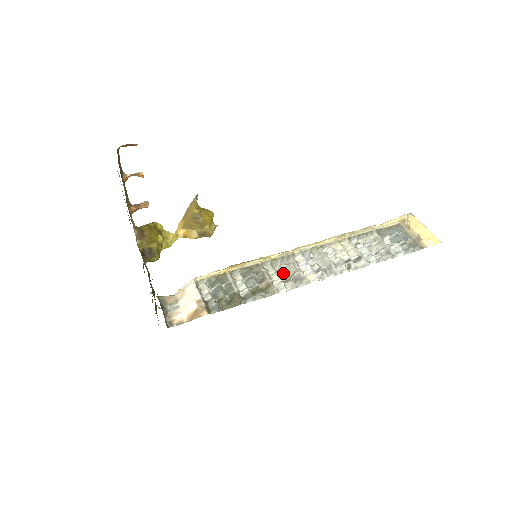
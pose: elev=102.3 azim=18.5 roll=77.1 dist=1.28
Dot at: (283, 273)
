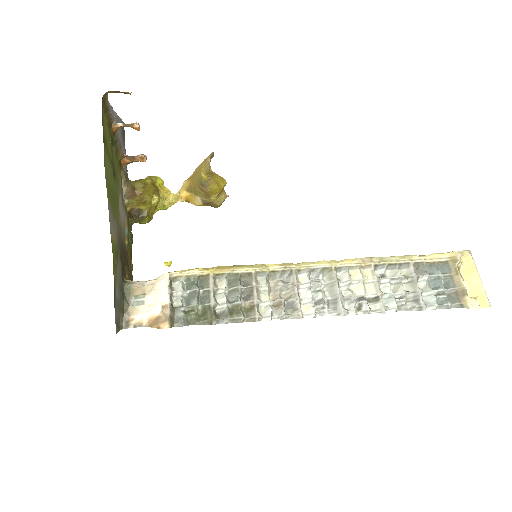
Dot at: (277, 293)
